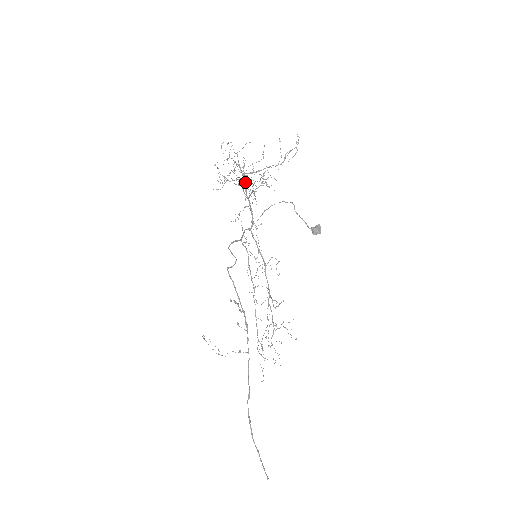
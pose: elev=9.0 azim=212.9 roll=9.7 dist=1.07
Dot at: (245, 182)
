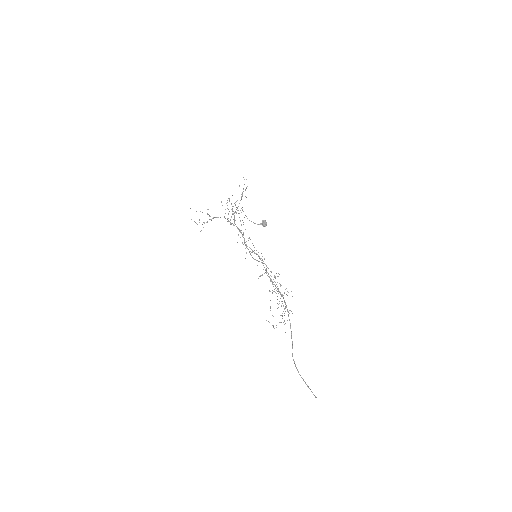
Dot at: occluded
